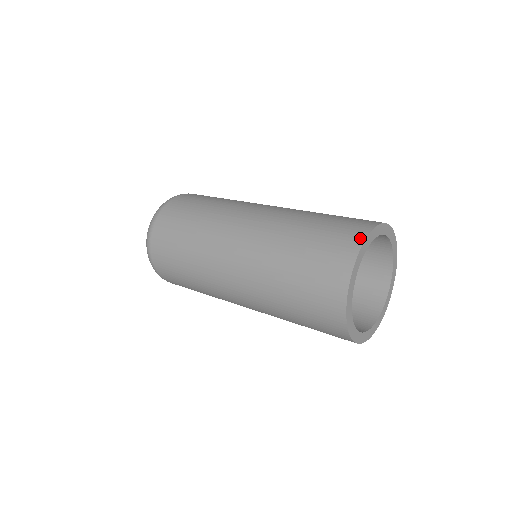
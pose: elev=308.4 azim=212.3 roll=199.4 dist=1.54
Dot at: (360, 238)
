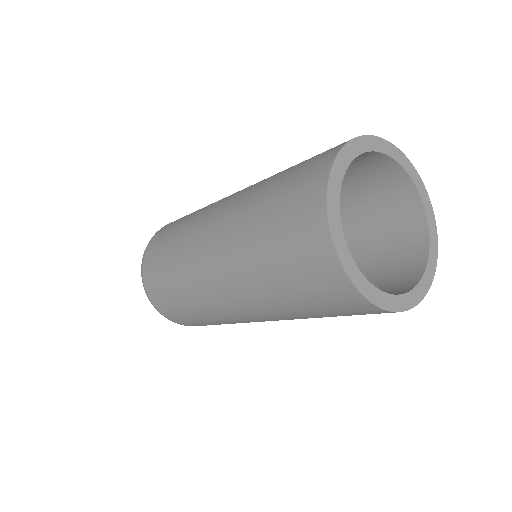
Dot at: occluded
